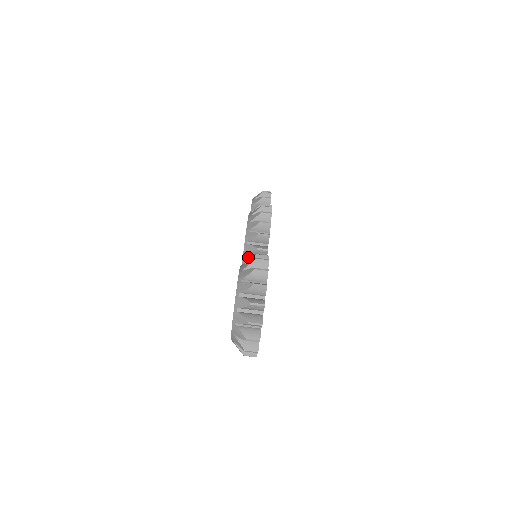
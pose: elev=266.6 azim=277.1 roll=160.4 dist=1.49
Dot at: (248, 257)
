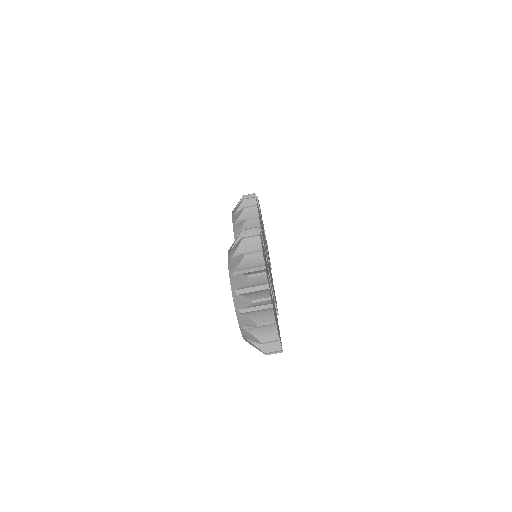
Dot at: occluded
